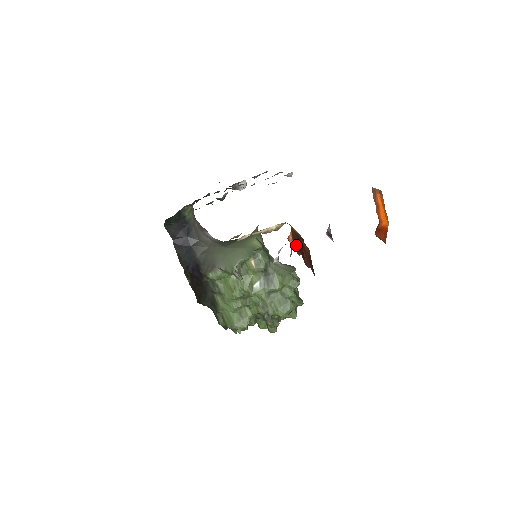
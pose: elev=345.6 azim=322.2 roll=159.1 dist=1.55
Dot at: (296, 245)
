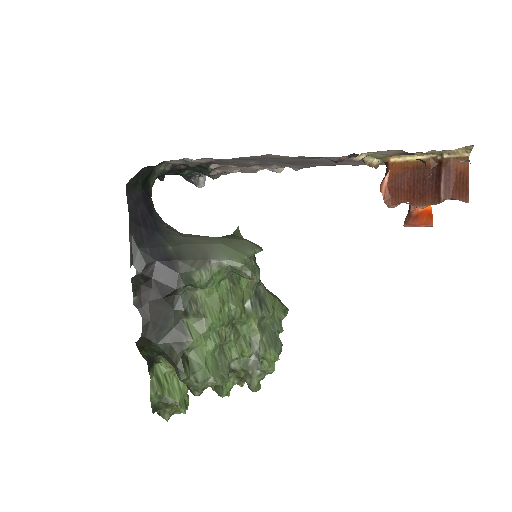
Dot at: (395, 191)
